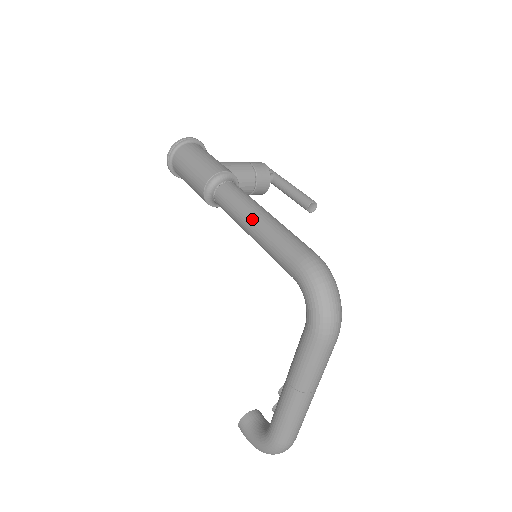
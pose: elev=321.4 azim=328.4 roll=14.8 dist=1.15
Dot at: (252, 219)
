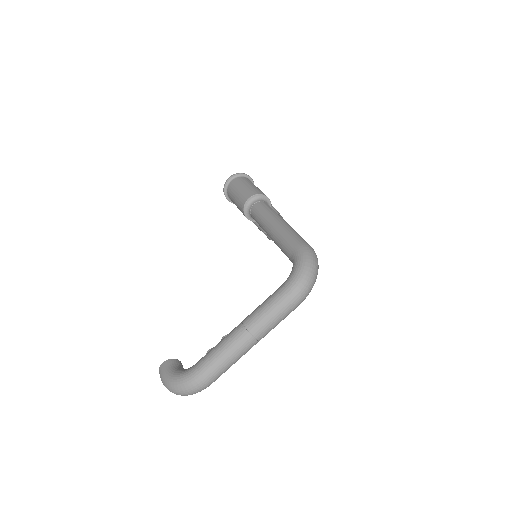
Dot at: (278, 220)
